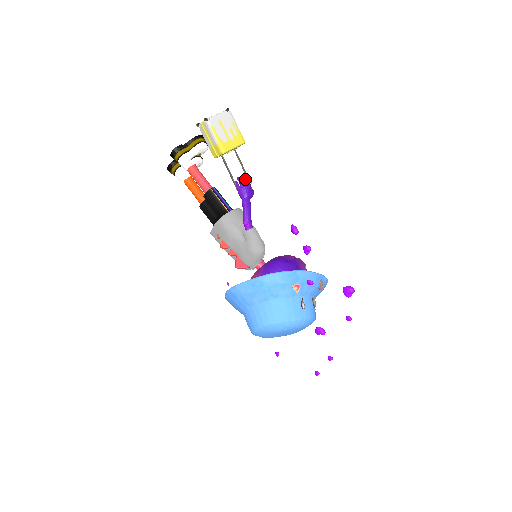
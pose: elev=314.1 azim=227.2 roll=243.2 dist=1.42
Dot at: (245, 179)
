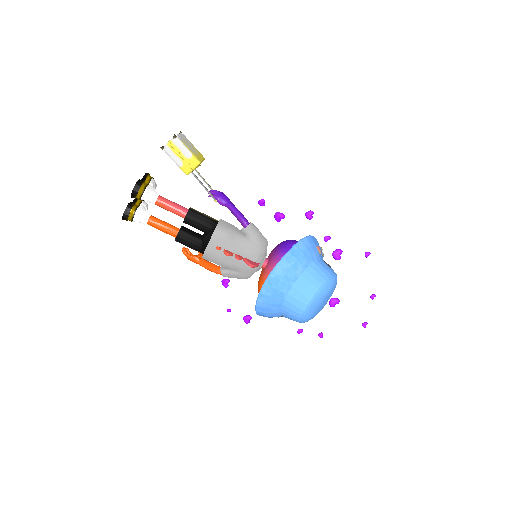
Dot at: occluded
